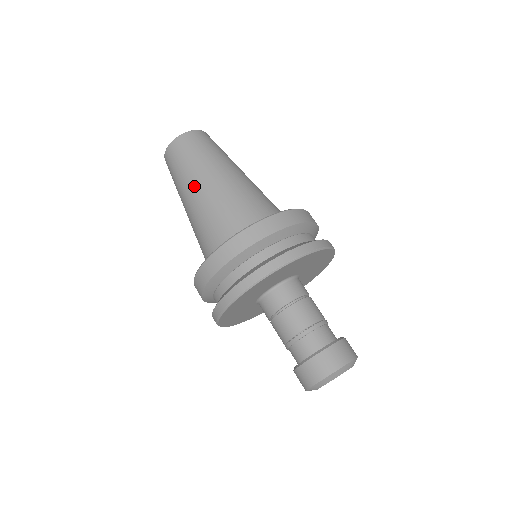
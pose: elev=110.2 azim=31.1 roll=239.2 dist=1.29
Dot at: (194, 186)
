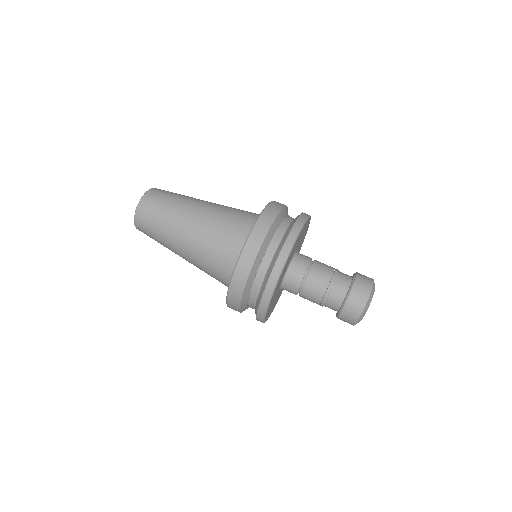
Dot at: (177, 244)
